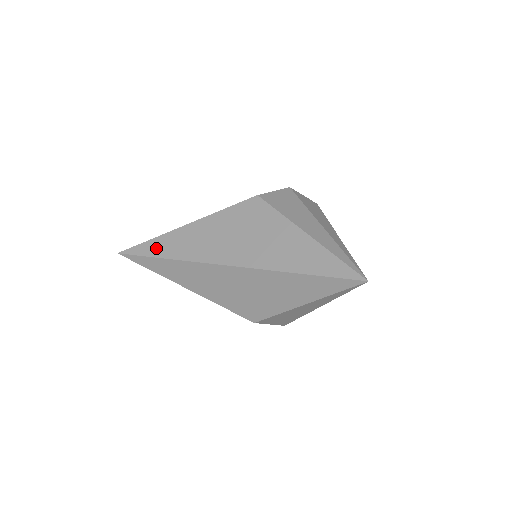
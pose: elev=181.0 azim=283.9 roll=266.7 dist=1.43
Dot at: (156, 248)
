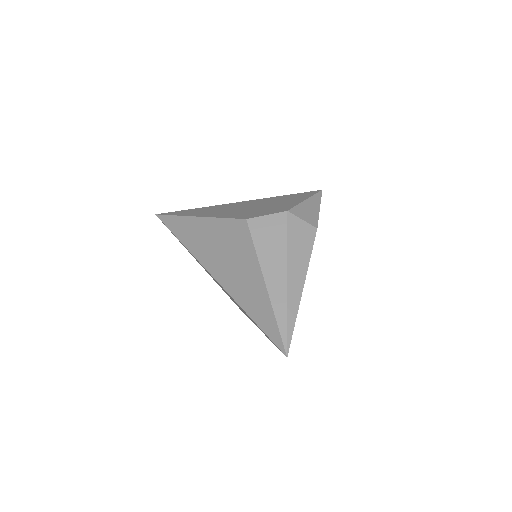
Dot at: (176, 226)
